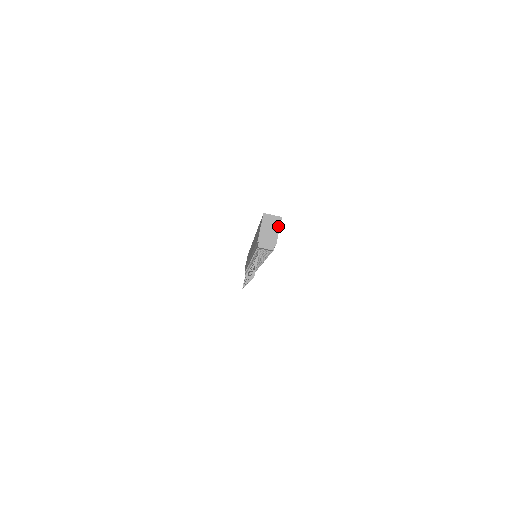
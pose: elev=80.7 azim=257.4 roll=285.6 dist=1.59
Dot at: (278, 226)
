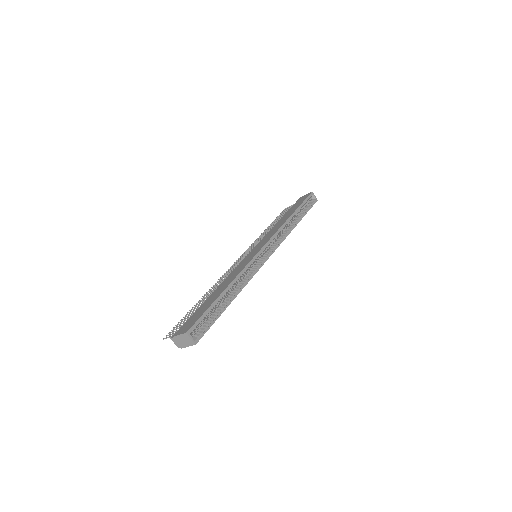
Dot at: (190, 345)
